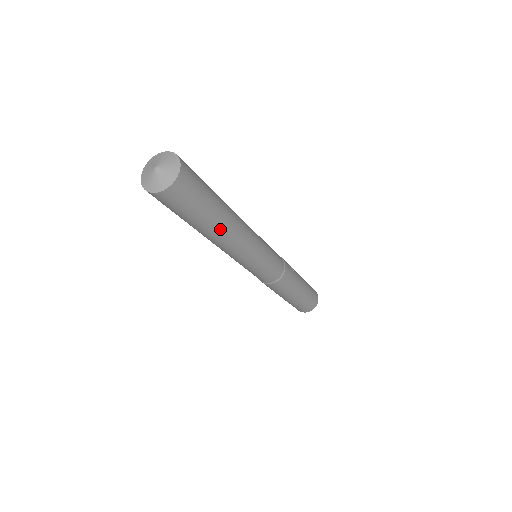
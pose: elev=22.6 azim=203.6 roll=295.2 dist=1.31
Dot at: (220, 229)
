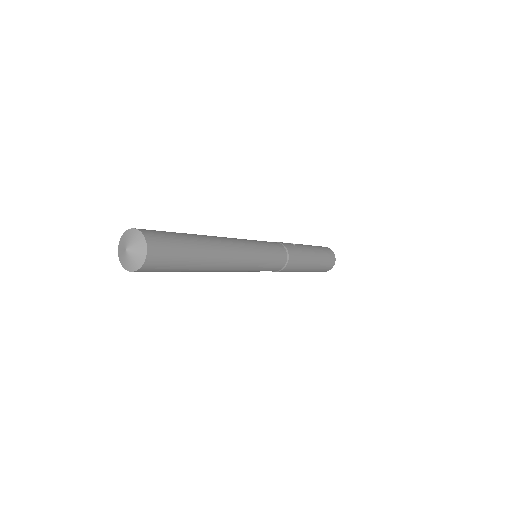
Dot at: (210, 258)
